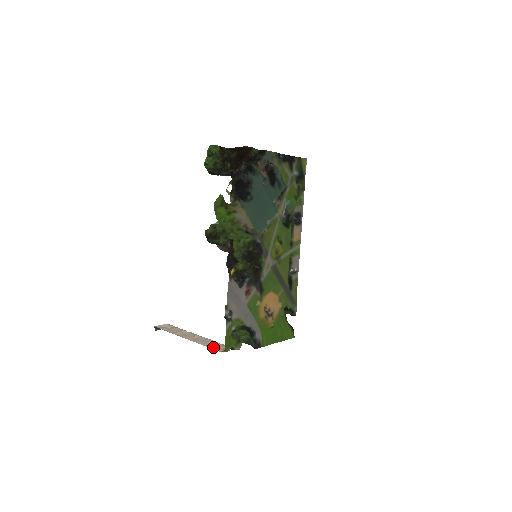
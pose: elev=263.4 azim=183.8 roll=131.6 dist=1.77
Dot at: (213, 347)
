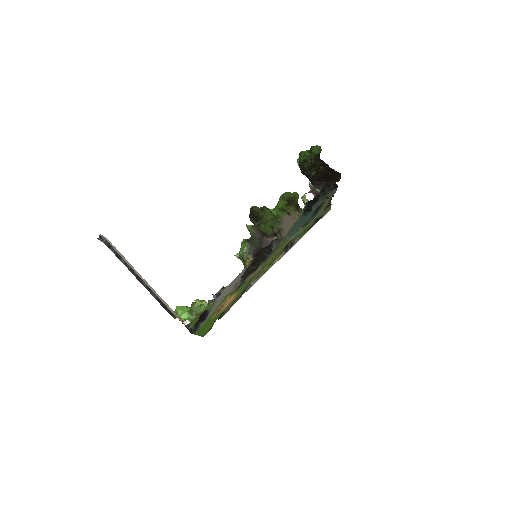
Dot at: occluded
